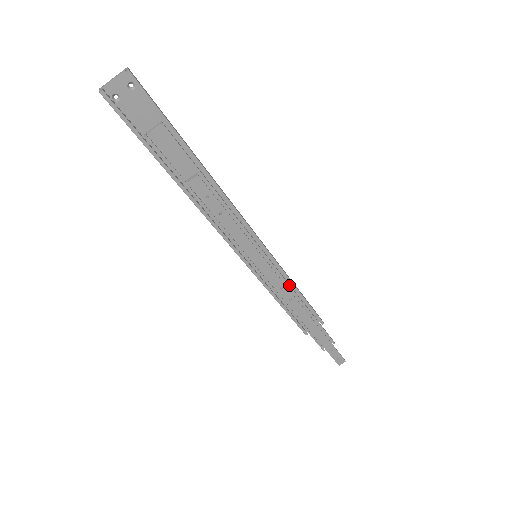
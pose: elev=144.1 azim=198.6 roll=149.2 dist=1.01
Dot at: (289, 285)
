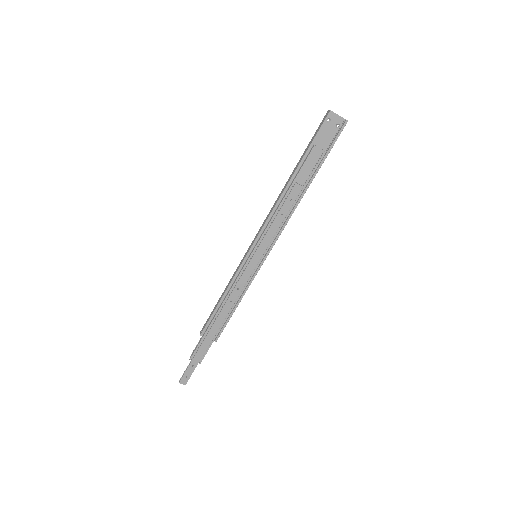
Dot at: (242, 293)
